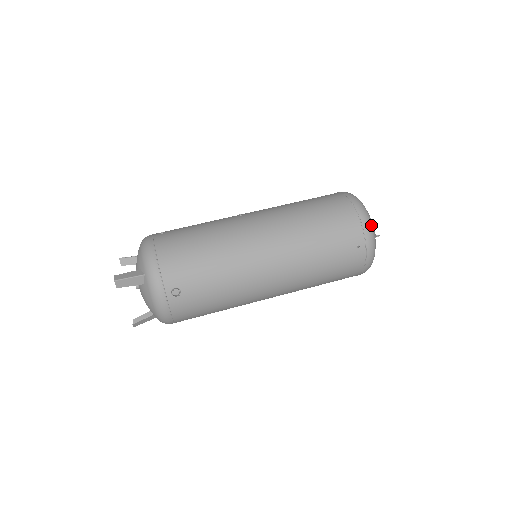
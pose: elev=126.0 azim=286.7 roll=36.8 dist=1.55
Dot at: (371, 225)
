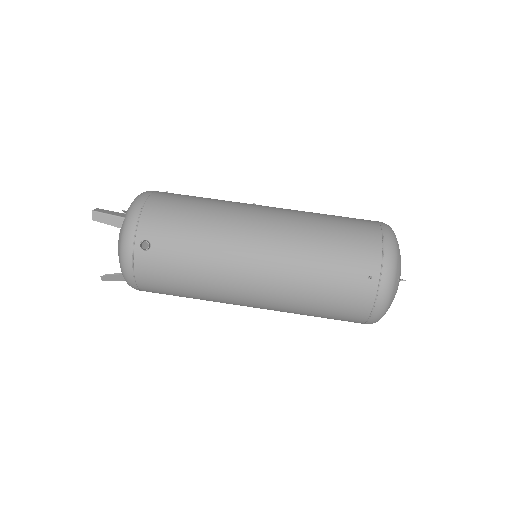
Dot at: (395, 260)
